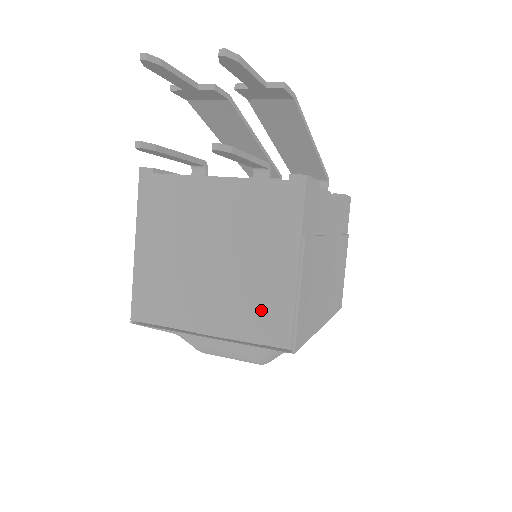
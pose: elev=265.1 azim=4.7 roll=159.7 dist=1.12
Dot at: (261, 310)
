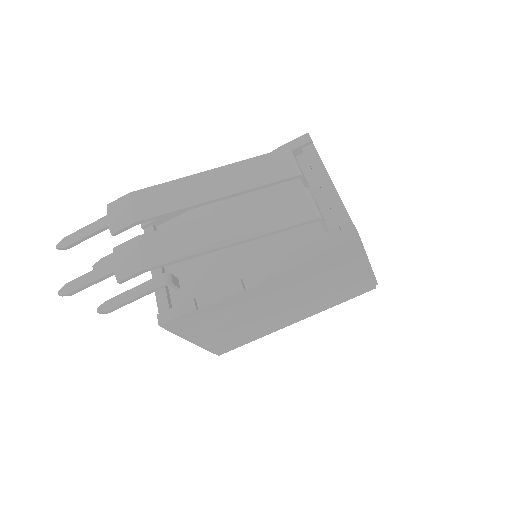
Dot at: occluded
